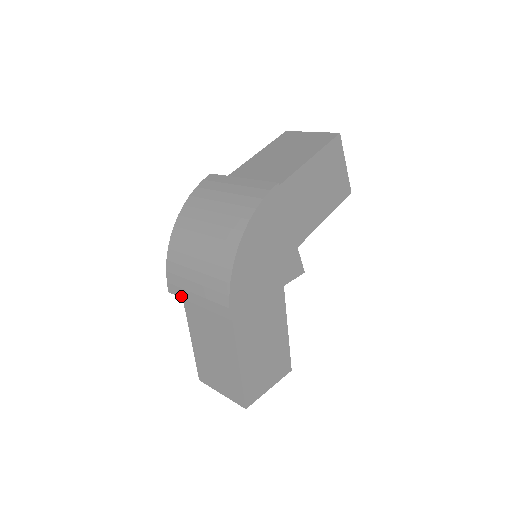
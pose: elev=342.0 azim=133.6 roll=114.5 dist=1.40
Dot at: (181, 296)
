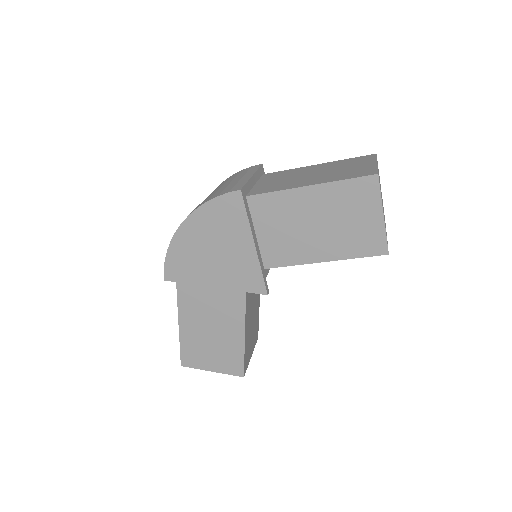
Dot at: occluded
